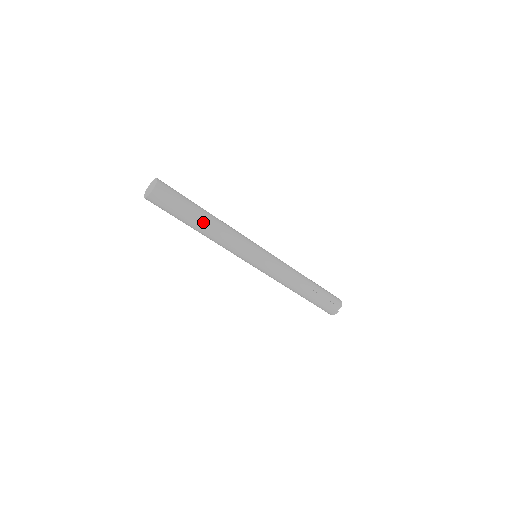
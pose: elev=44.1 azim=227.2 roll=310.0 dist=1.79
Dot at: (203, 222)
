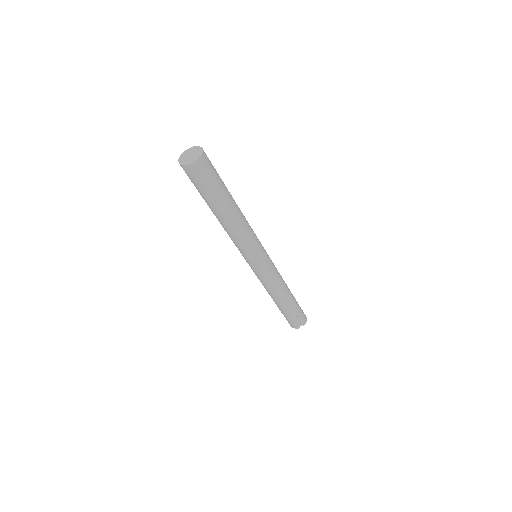
Dot at: (226, 211)
